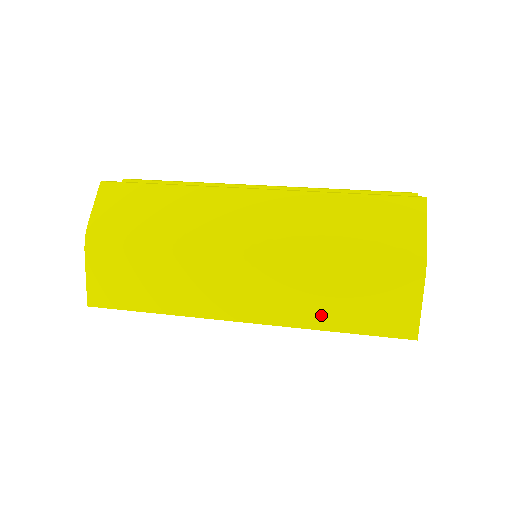
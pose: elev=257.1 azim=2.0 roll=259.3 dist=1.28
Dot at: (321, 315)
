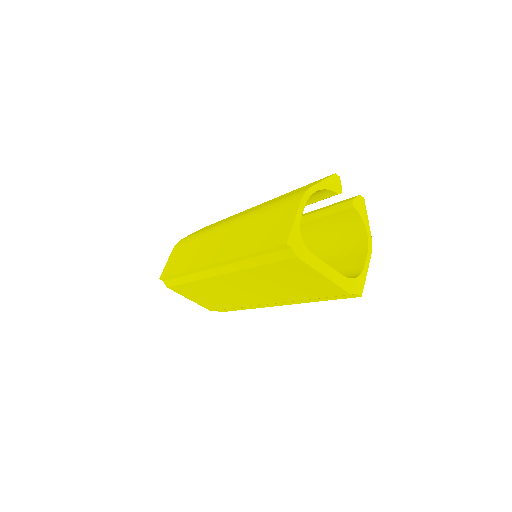
Dot at: (245, 246)
